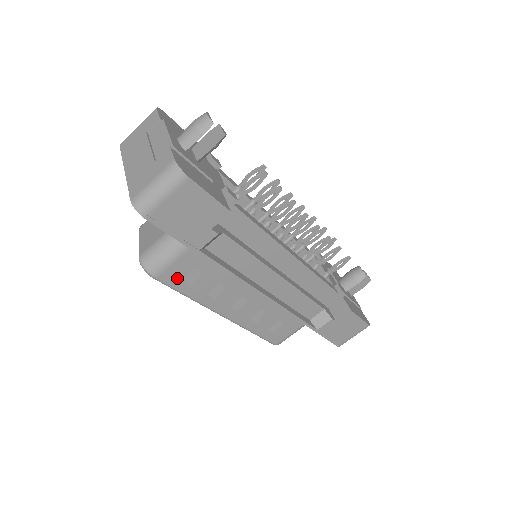
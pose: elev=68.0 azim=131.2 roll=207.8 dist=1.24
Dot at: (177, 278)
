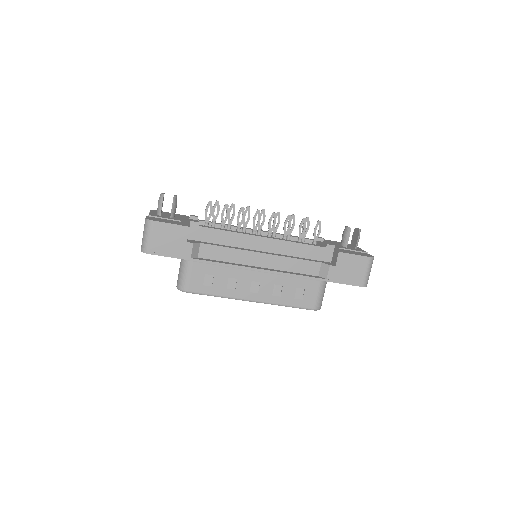
Dot at: (200, 286)
